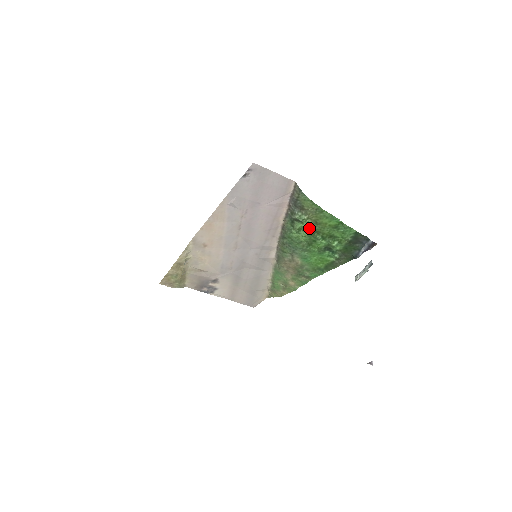
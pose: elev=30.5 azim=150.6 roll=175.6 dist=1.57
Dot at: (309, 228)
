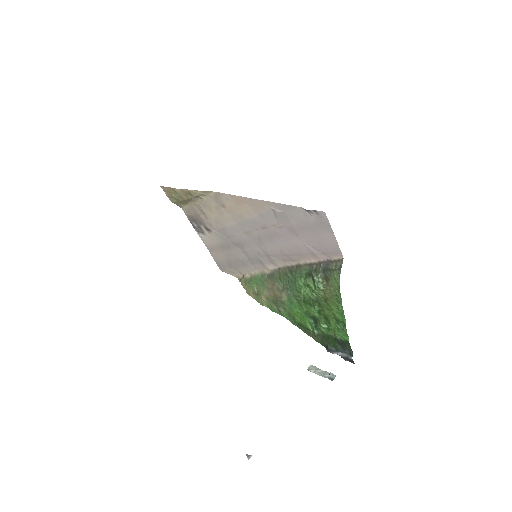
Dot at: (316, 295)
